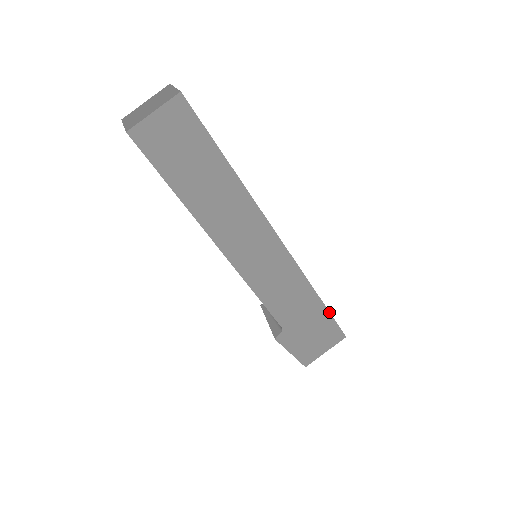
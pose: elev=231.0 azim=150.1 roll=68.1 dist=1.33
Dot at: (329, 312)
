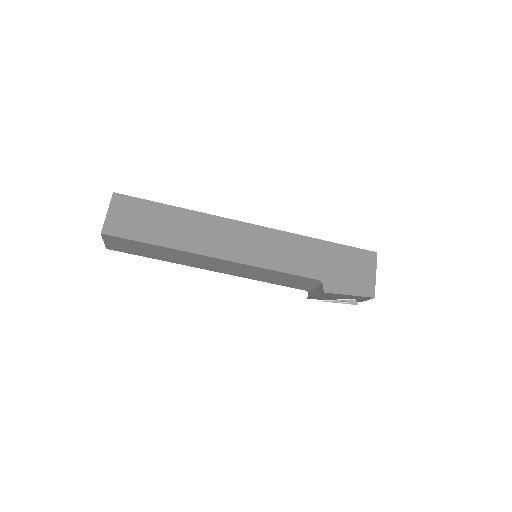
Dot at: (341, 245)
